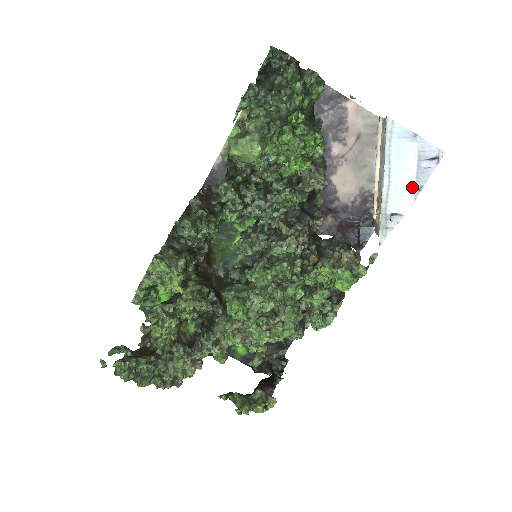
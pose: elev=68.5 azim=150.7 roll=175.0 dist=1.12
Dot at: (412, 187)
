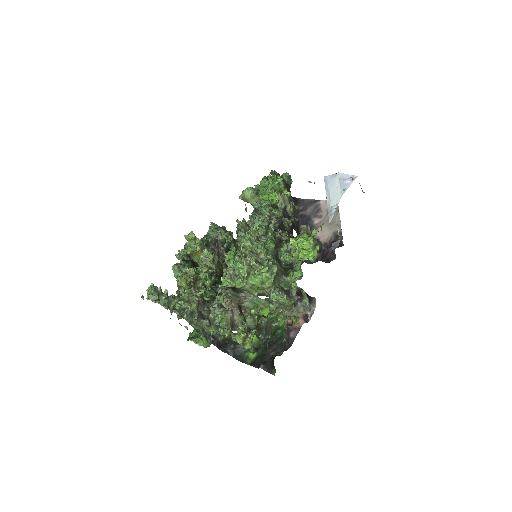
Dot at: (340, 191)
